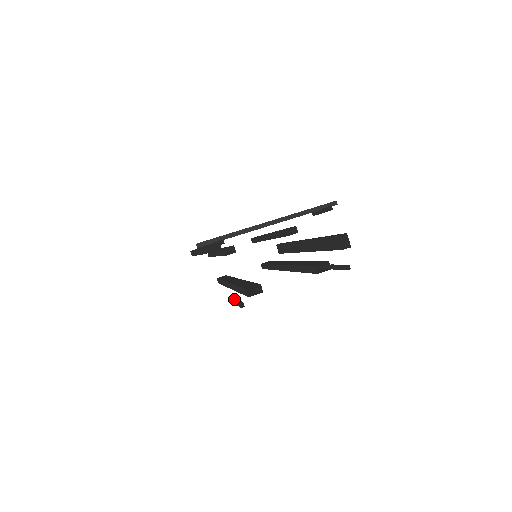
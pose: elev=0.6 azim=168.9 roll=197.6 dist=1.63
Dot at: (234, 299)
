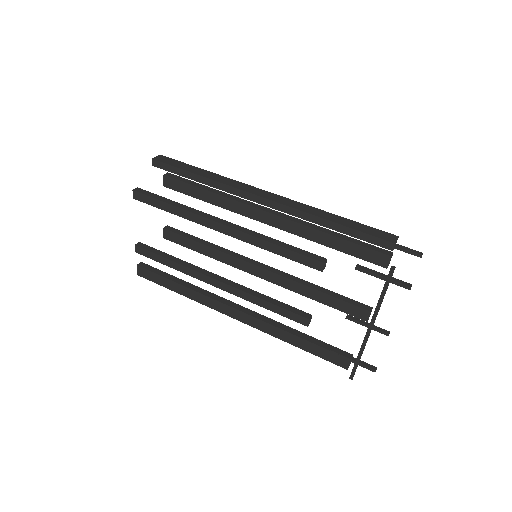
Dot at: occluded
